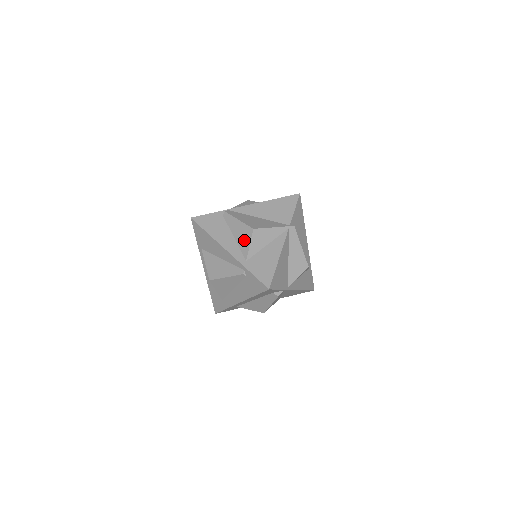
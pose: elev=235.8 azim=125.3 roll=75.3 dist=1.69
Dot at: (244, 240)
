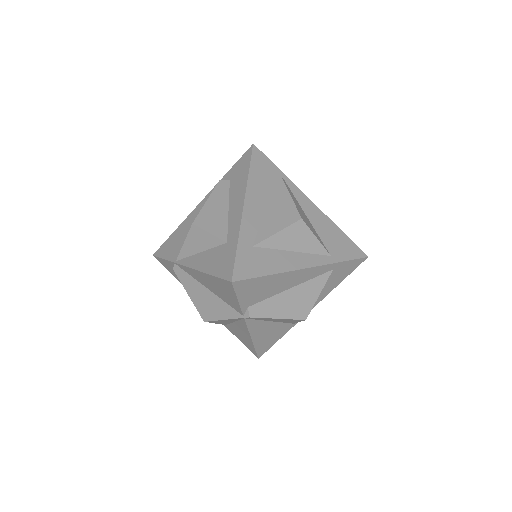
Dot at: occluded
